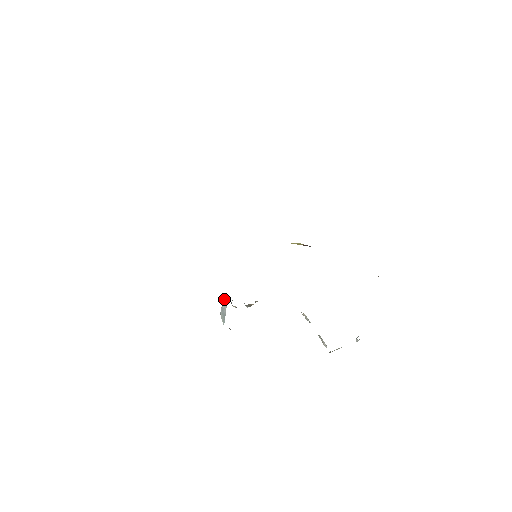
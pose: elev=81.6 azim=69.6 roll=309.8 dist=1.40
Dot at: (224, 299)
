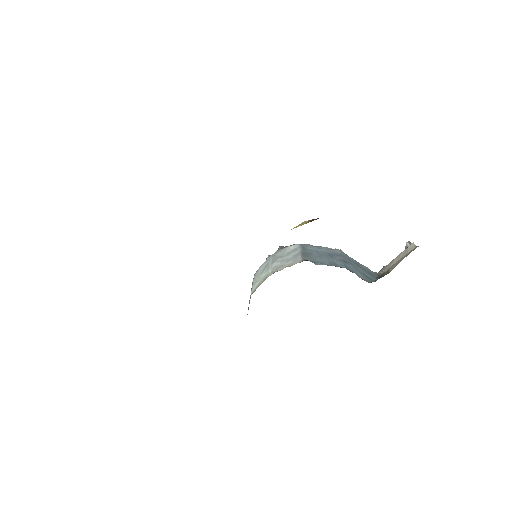
Dot at: occluded
